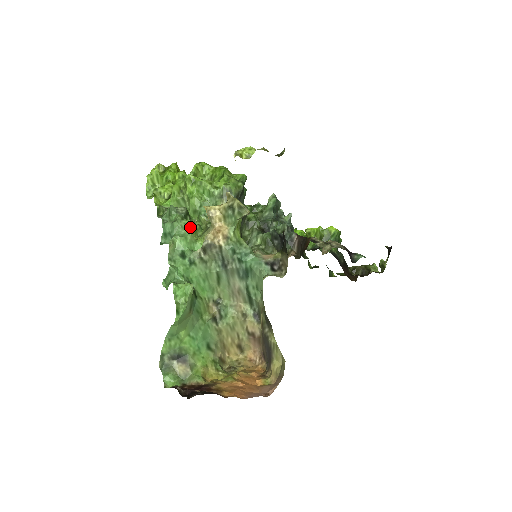
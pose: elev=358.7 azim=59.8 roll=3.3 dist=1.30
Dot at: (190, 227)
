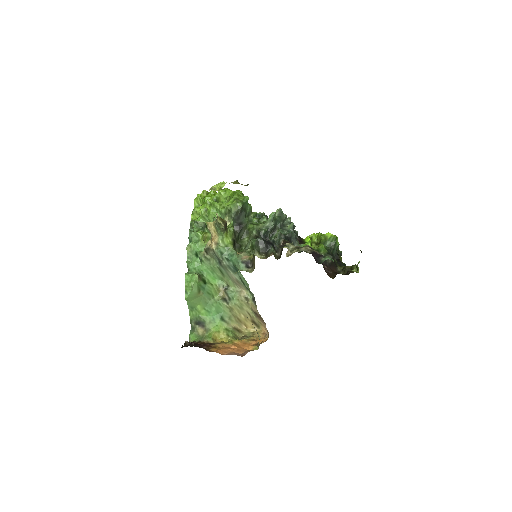
Dot at: (200, 236)
